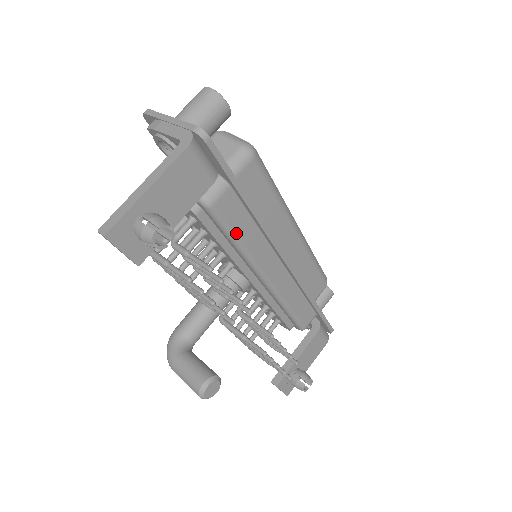
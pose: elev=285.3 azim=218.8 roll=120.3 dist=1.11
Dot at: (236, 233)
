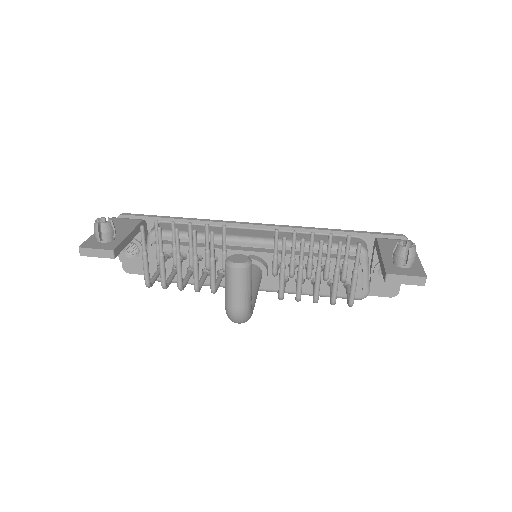
Dot at: occluded
